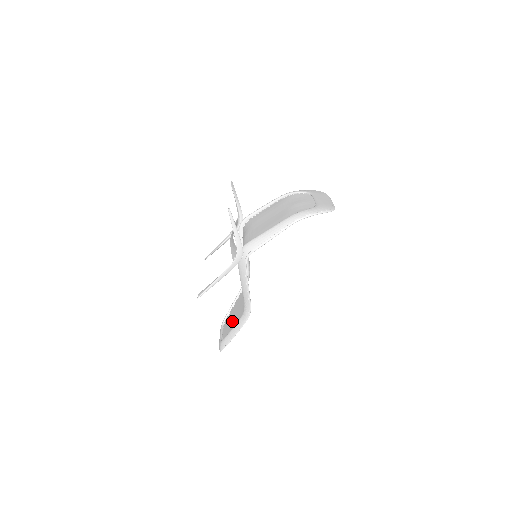
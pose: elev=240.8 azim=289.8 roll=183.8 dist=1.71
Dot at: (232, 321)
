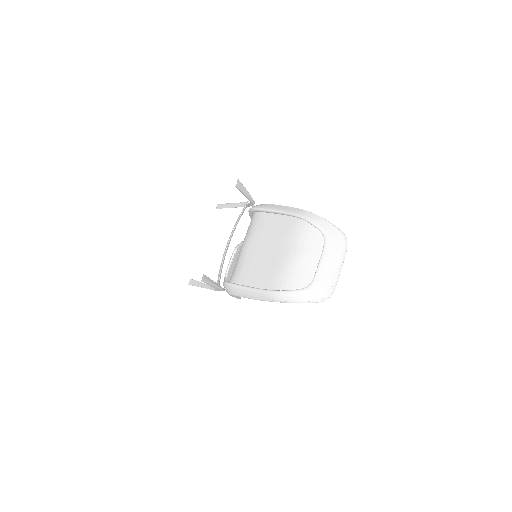
Dot at: occluded
